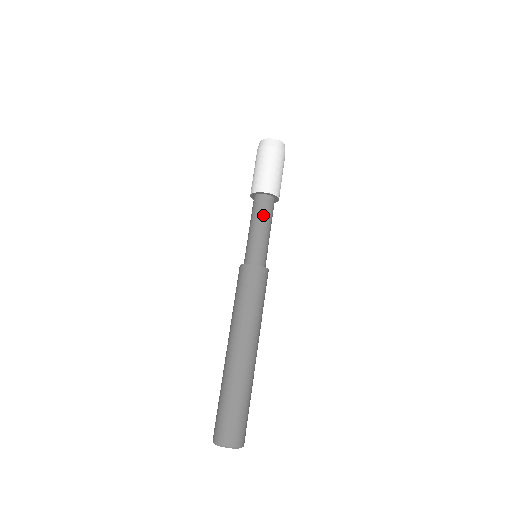
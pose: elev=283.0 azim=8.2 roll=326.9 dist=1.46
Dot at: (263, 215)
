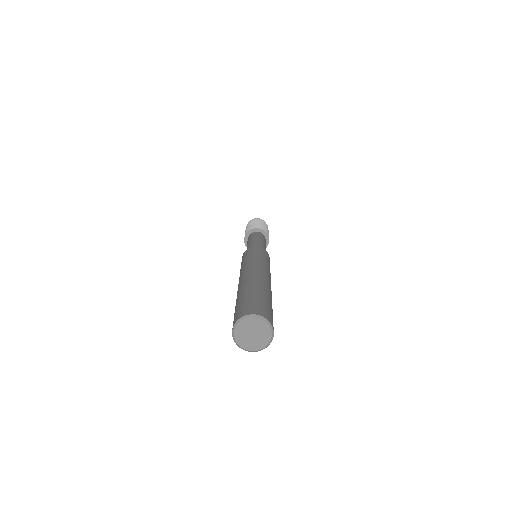
Dot at: (264, 240)
